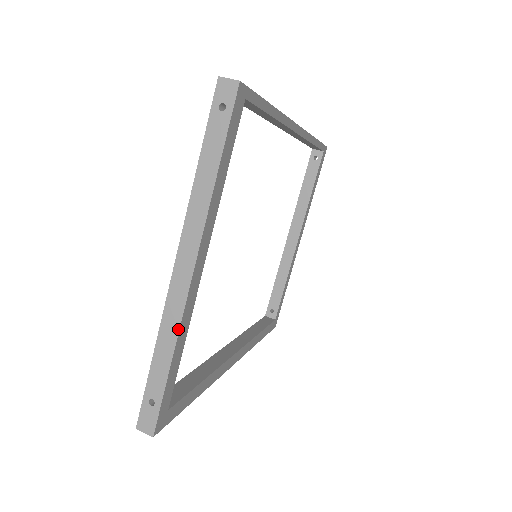
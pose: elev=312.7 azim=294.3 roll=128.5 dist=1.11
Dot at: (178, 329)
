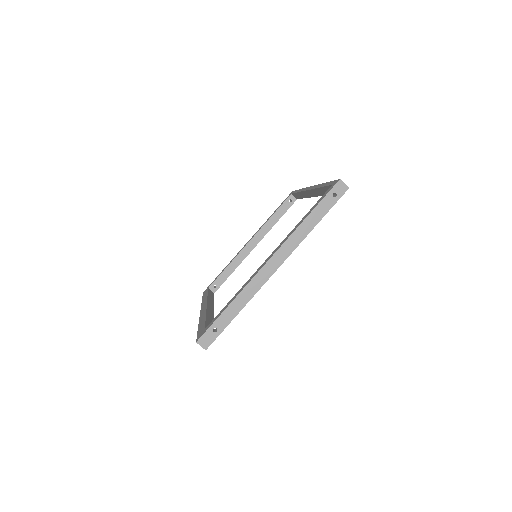
Dot at: (253, 295)
